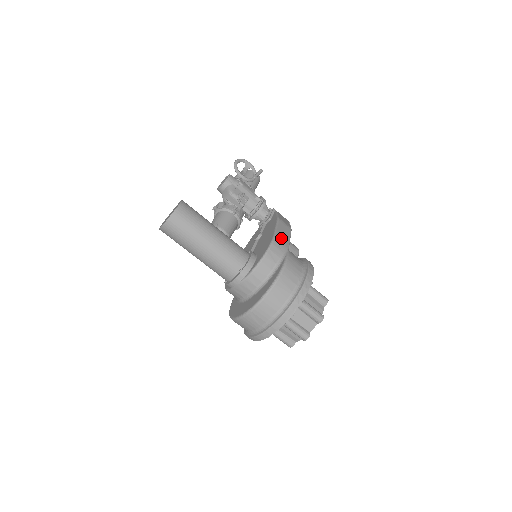
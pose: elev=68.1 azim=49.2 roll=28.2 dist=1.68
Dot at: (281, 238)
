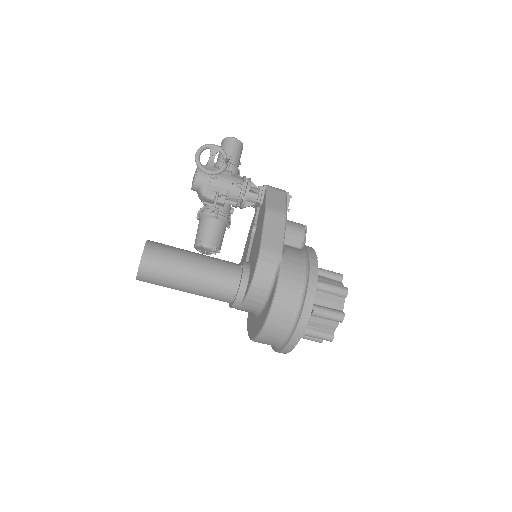
Dot at: (270, 244)
